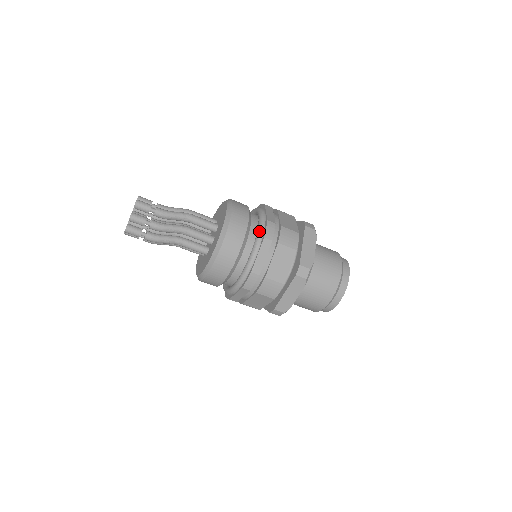
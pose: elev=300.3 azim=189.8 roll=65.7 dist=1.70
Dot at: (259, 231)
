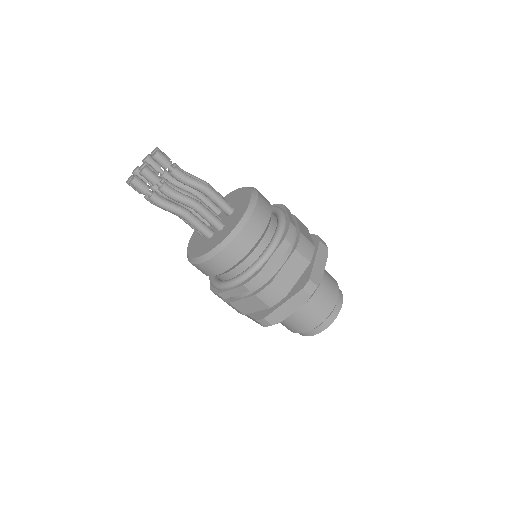
Dot at: (246, 273)
